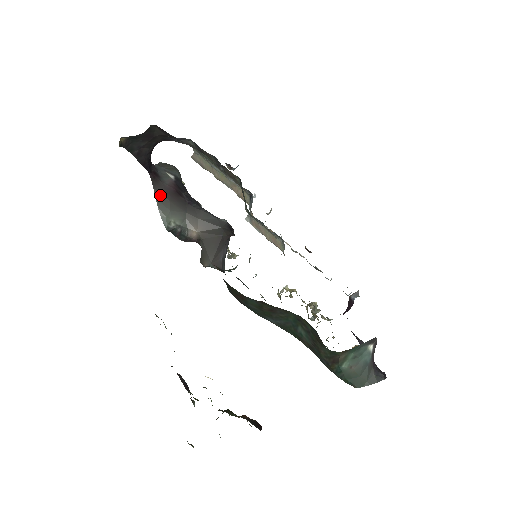
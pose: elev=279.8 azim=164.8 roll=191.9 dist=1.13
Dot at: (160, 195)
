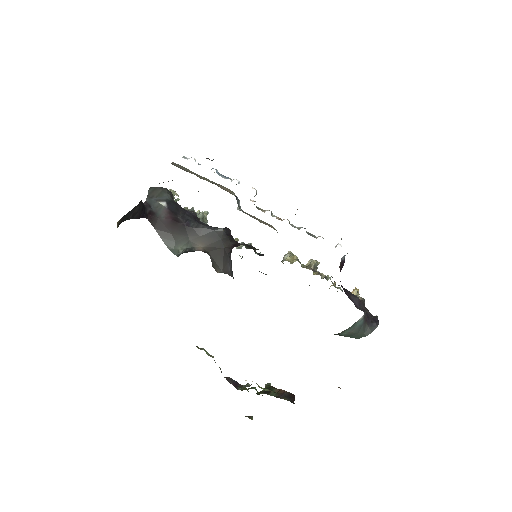
Dot at: (162, 232)
